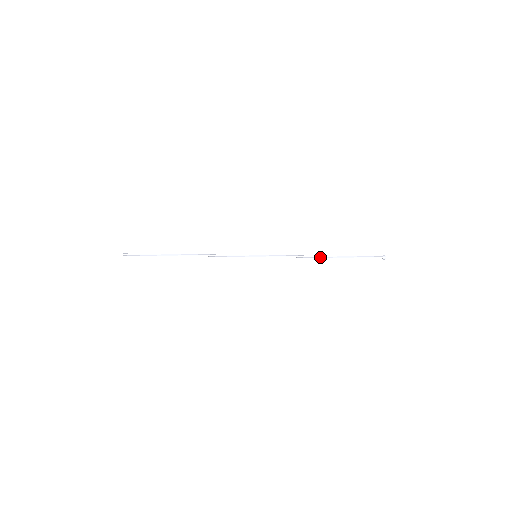
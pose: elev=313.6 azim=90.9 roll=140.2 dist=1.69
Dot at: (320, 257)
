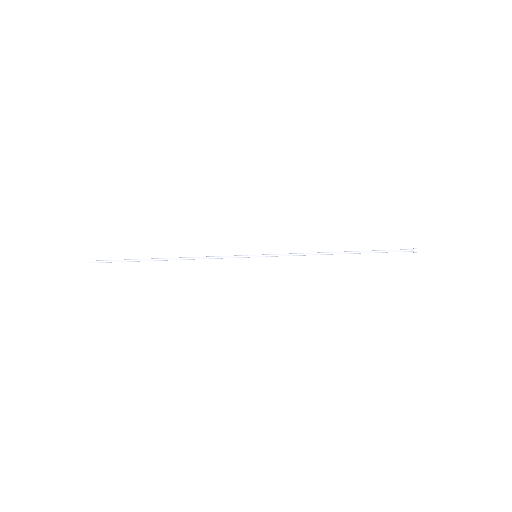
Dot at: occluded
